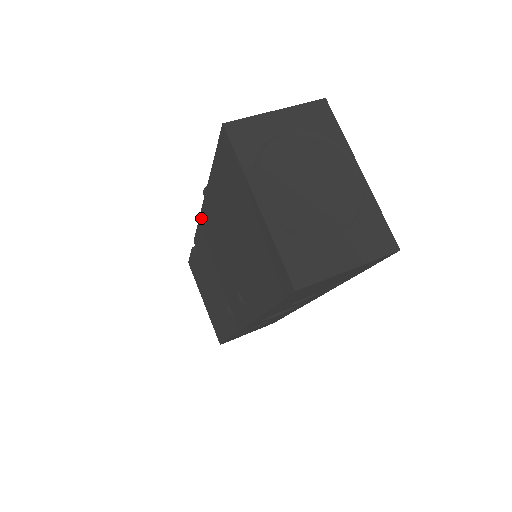
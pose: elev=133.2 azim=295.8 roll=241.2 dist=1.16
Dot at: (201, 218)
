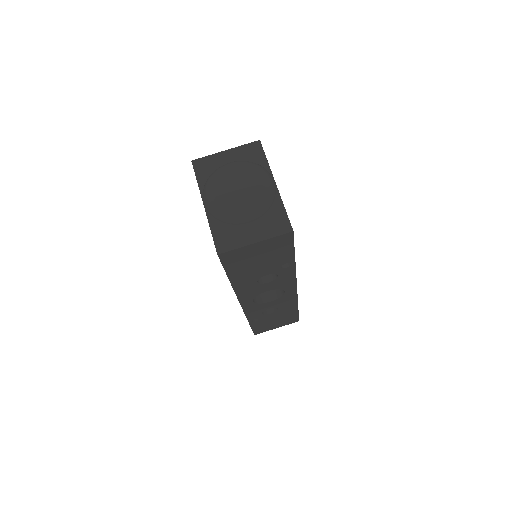
Dot at: occluded
